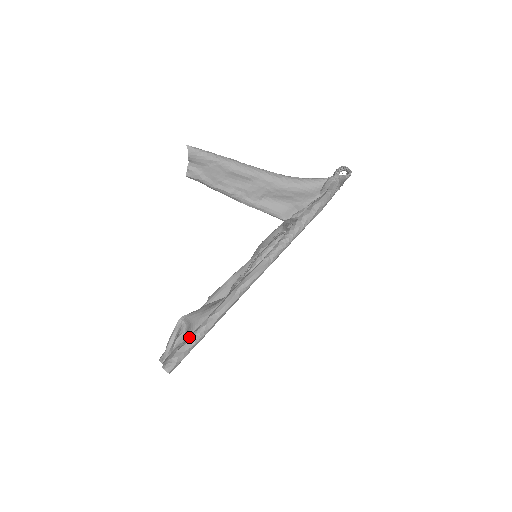
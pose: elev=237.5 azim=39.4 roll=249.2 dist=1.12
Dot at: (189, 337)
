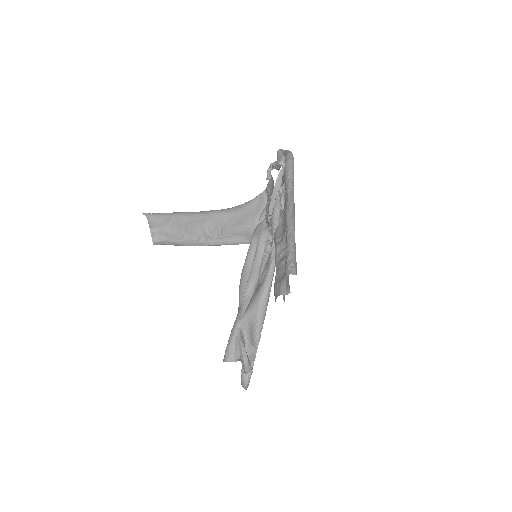
Dot at: (286, 251)
